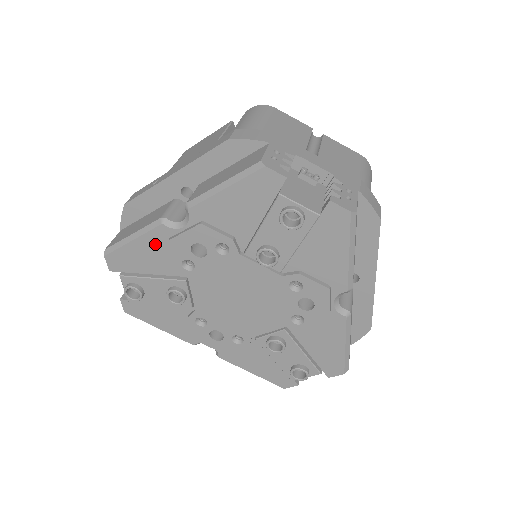
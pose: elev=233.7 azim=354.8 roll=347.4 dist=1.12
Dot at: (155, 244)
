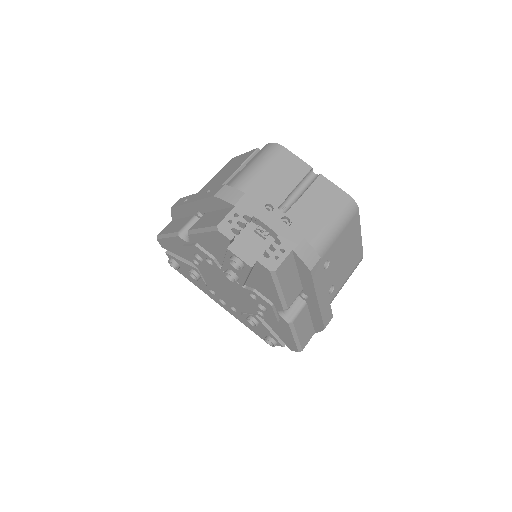
Dot at: (178, 244)
